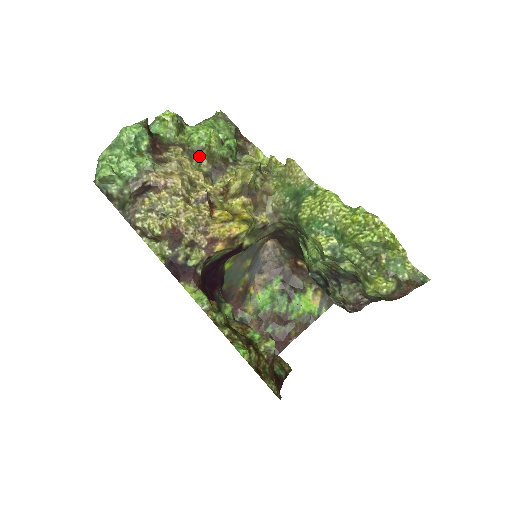
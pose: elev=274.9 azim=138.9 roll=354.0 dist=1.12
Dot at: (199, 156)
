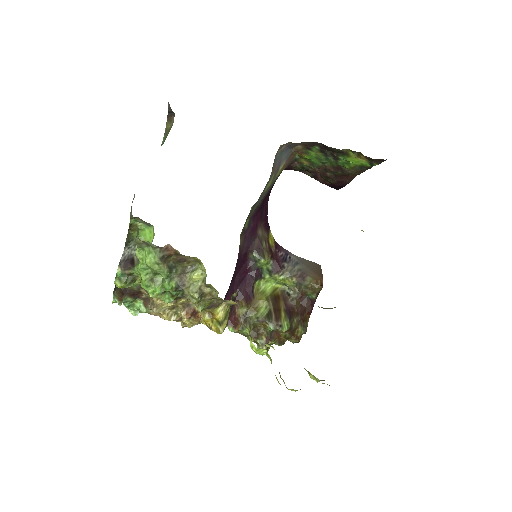
Dot at: occluded
